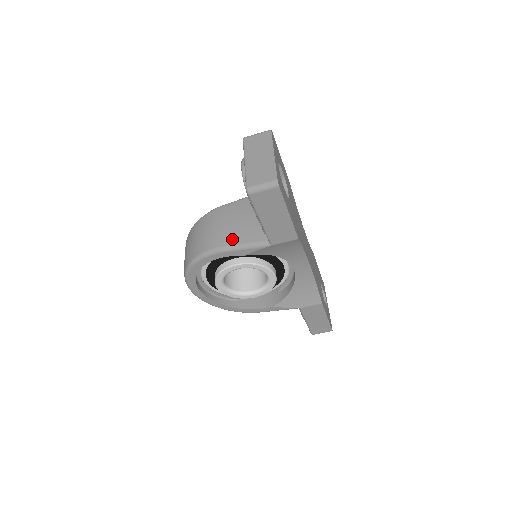
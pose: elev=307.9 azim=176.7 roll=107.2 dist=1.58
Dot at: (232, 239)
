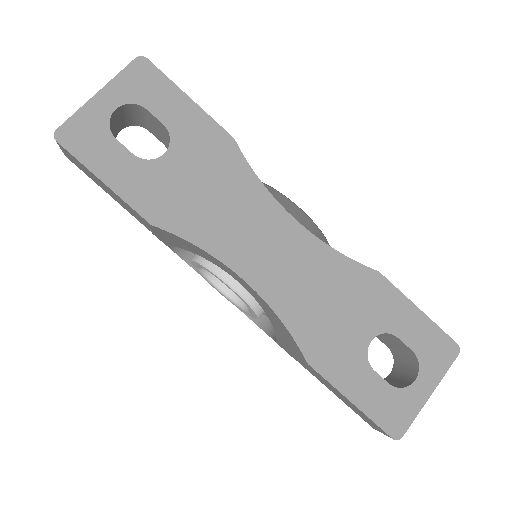
Dot at: occluded
